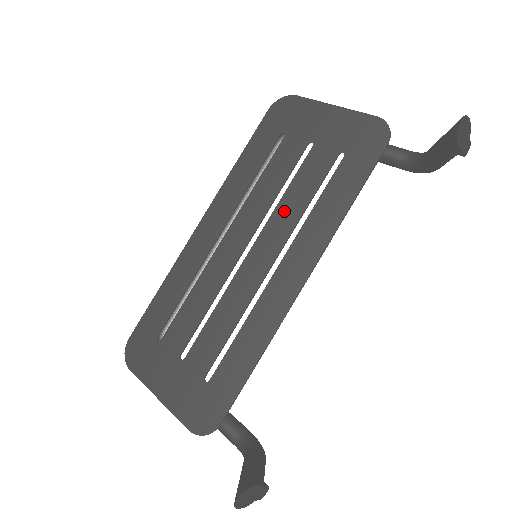
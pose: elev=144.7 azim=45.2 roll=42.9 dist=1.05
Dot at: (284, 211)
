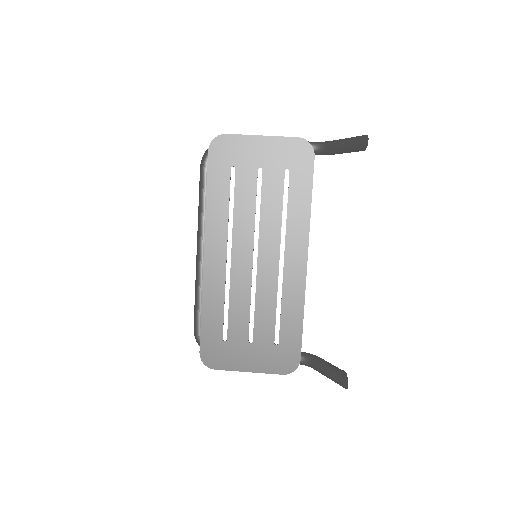
Dot at: (267, 222)
